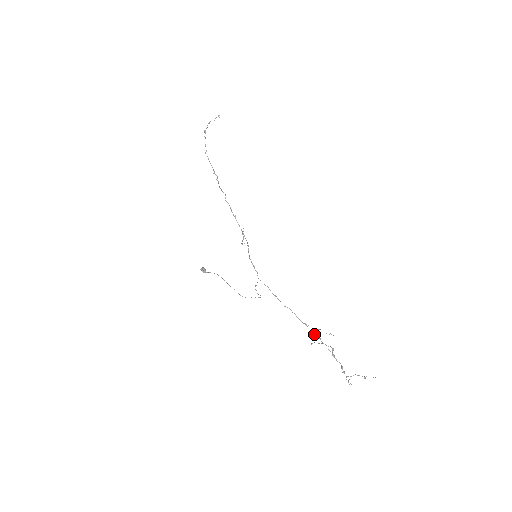
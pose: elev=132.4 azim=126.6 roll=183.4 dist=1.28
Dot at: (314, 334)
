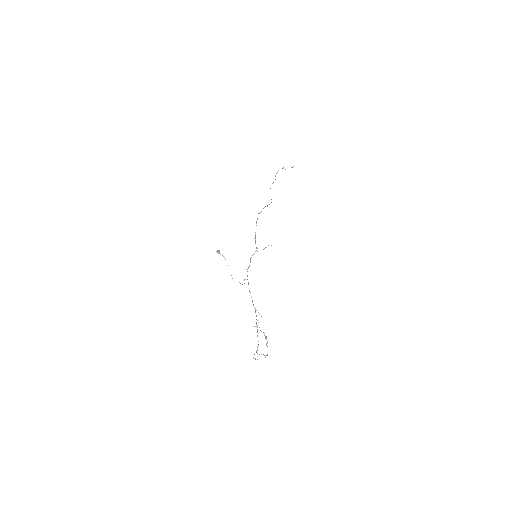
Dot at: occluded
